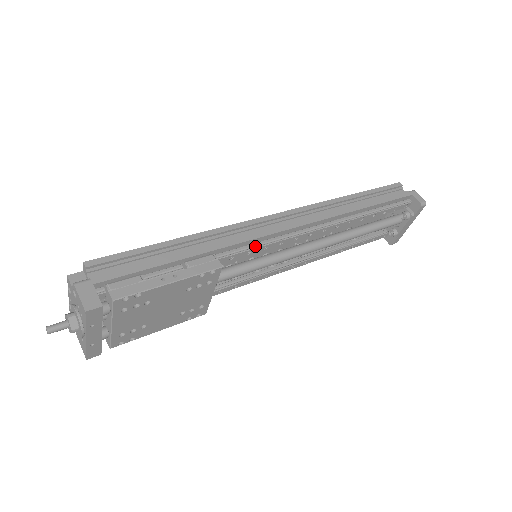
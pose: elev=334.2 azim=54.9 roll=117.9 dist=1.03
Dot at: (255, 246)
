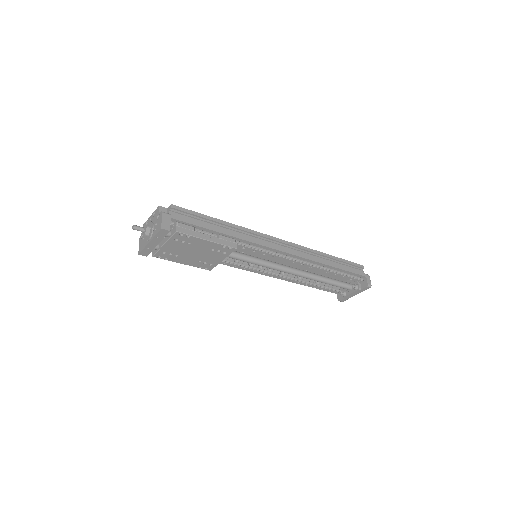
Dot at: (259, 249)
